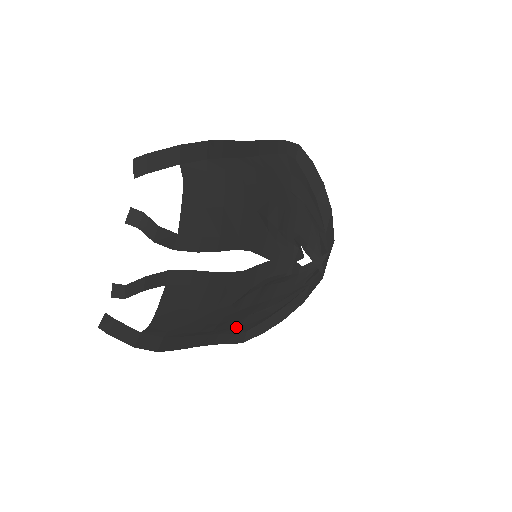
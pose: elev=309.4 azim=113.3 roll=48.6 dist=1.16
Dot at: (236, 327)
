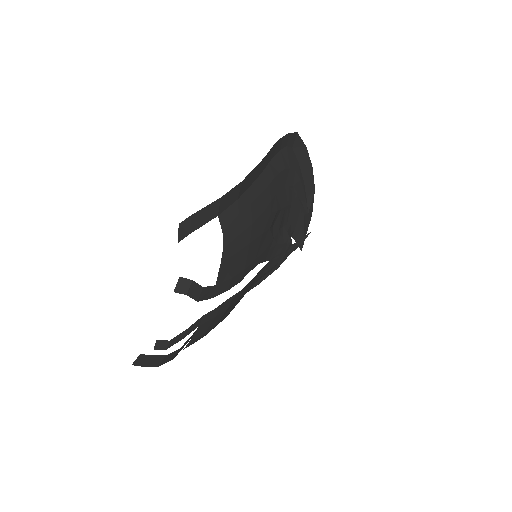
Dot at: occluded
